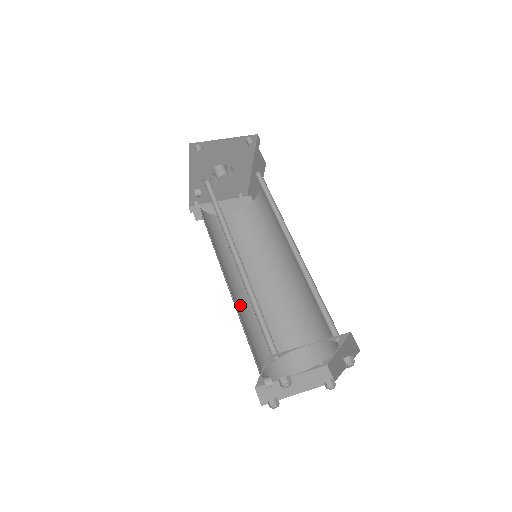
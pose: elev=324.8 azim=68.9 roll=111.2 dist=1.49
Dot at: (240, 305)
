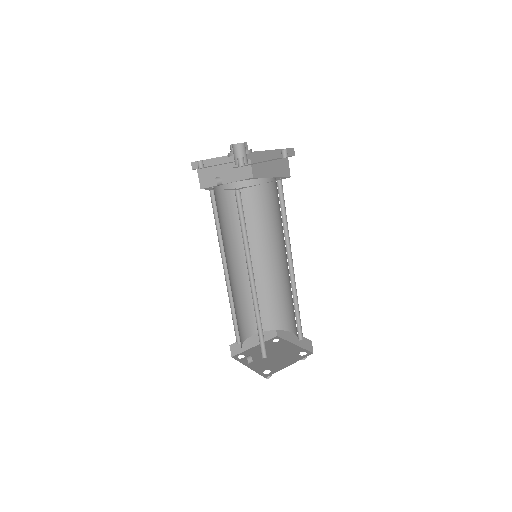
Dot at: (232, 288)
